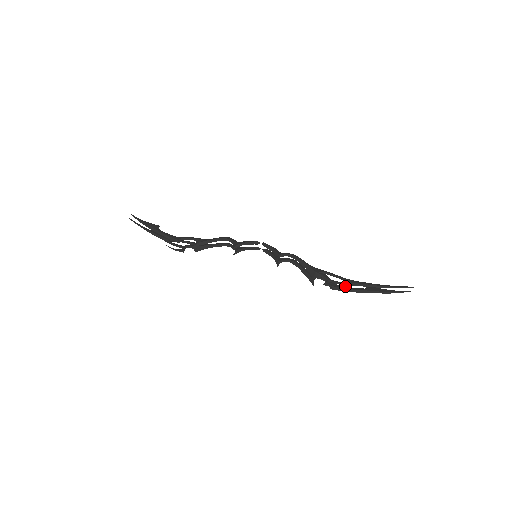
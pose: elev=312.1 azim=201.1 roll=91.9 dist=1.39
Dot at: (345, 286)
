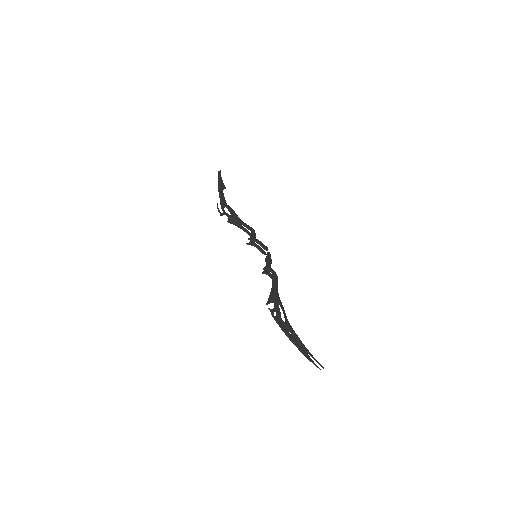
Dot at: occluded
